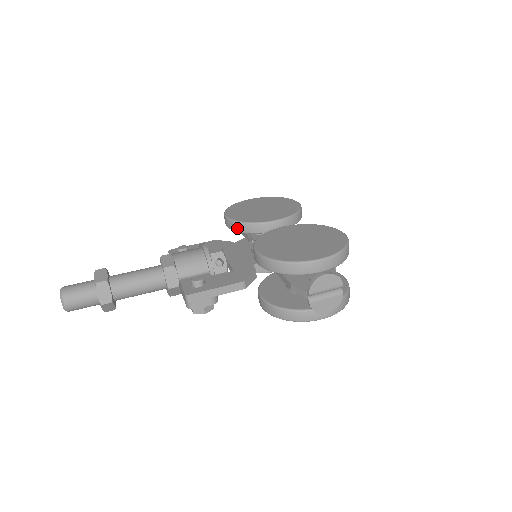
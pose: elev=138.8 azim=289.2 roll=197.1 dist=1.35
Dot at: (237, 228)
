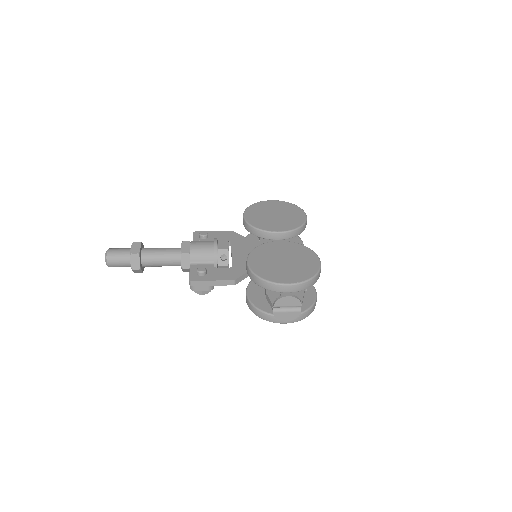
Dot at: (248, 229)
